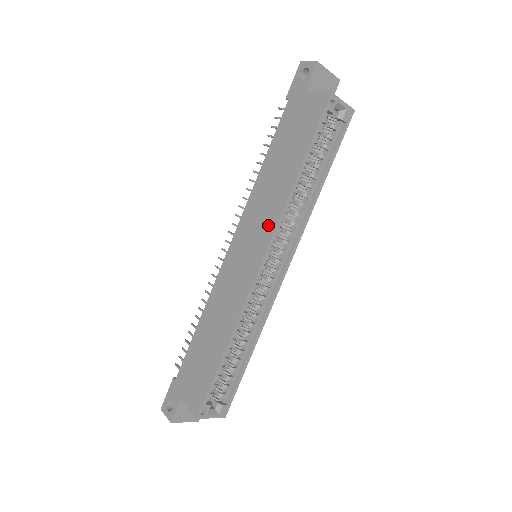
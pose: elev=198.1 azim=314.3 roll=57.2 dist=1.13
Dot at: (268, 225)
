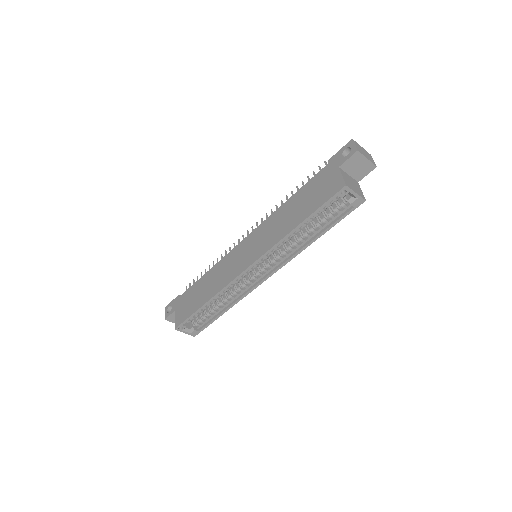
Dot at: (265, 246)
